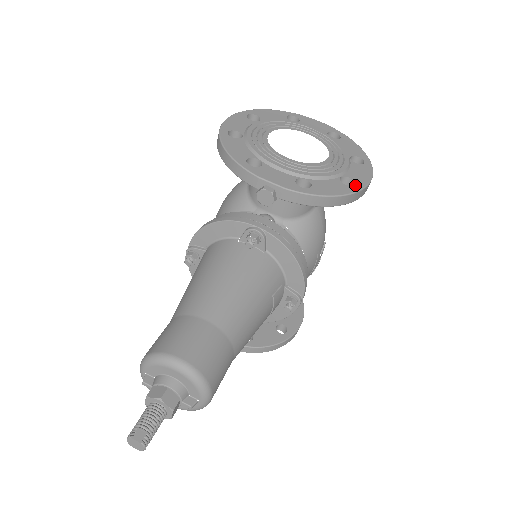
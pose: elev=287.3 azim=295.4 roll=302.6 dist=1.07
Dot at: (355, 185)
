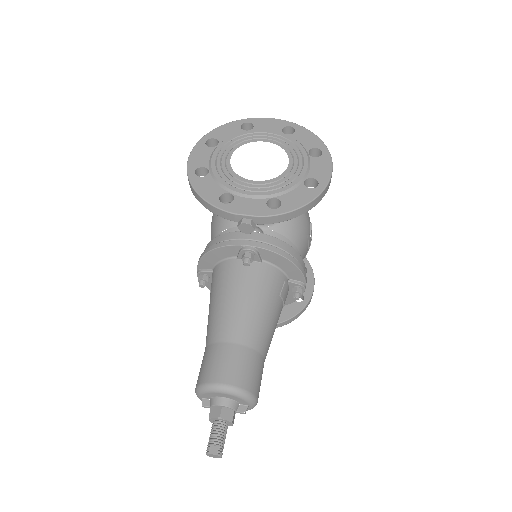
Dot at: (319, 185)
